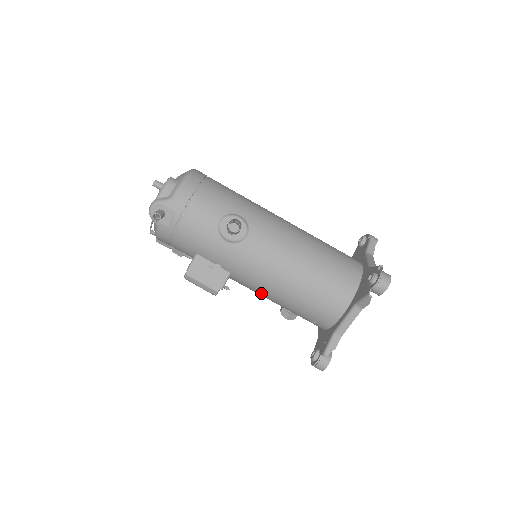
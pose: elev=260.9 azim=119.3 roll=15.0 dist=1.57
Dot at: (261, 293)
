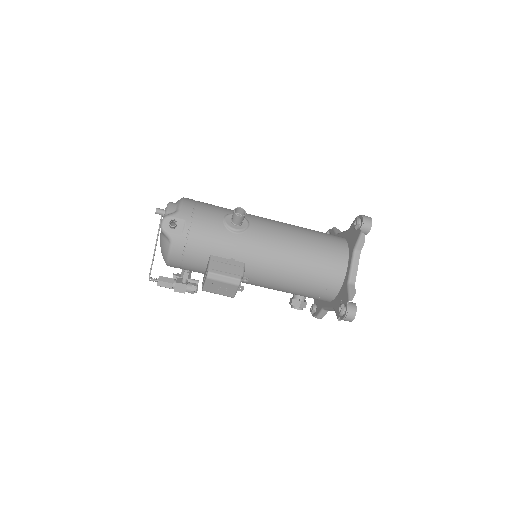
Dot at: (274, 277)
